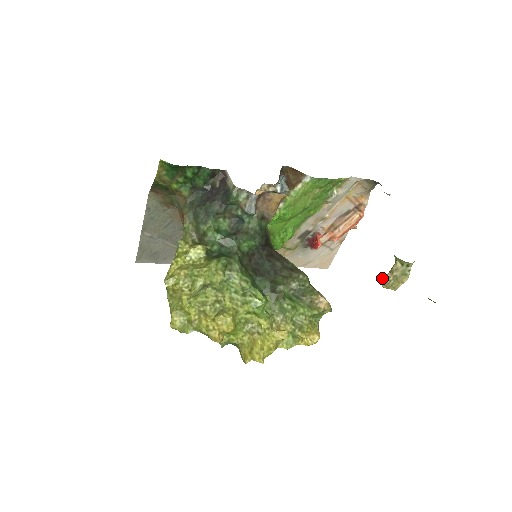
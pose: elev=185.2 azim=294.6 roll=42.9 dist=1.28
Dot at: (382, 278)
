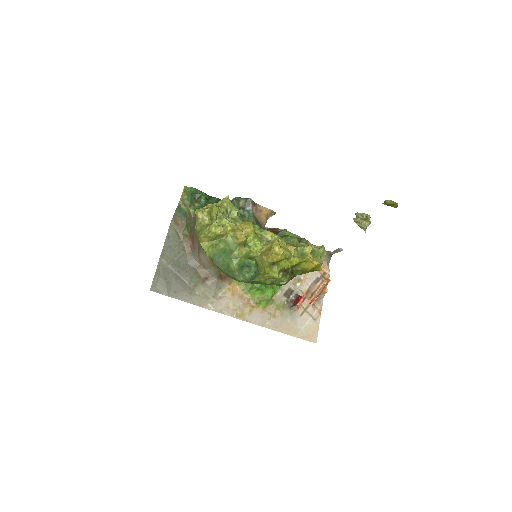
Dot at: occluded
